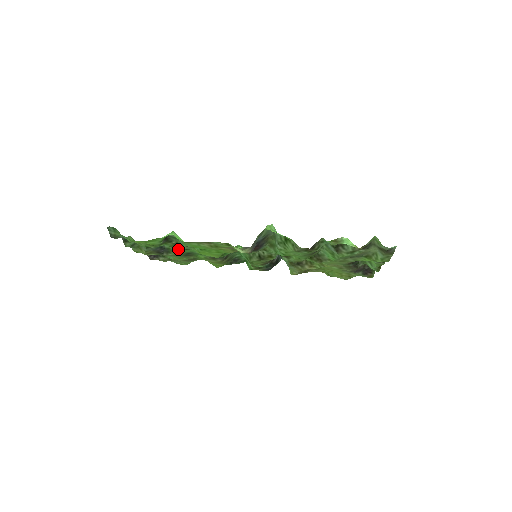
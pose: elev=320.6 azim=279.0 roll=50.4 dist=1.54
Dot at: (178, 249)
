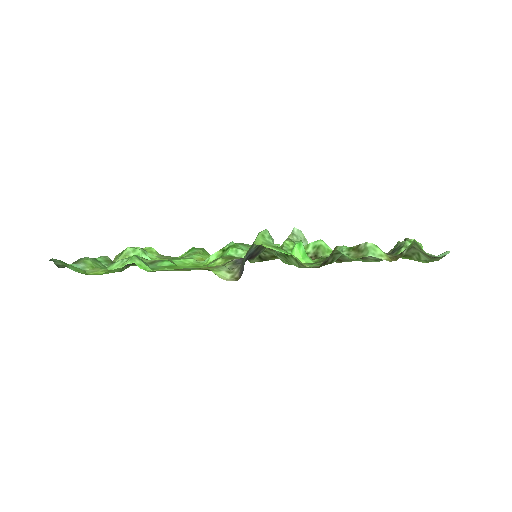
Dot at: occluded
